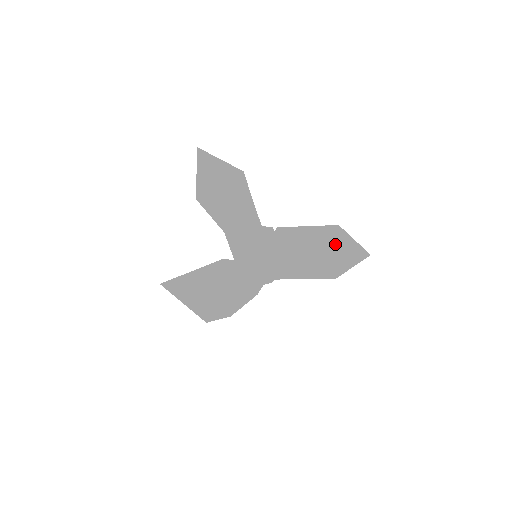
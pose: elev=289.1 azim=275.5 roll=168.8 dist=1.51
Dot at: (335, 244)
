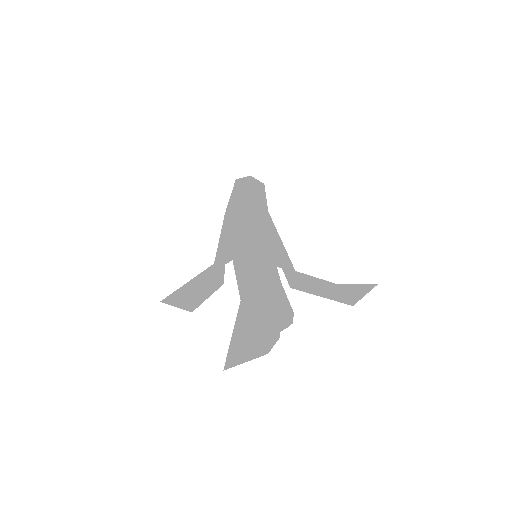
Dot at: occluded
